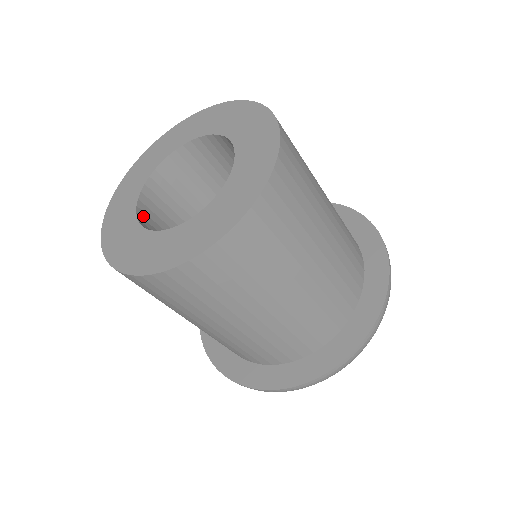
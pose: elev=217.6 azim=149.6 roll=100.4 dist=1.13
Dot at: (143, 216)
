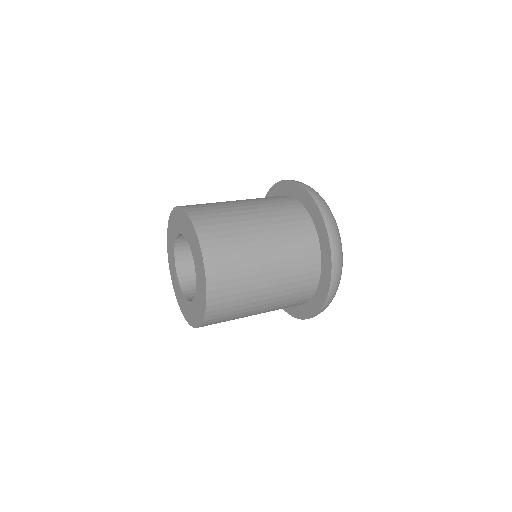
Dot at: (180, 254)
